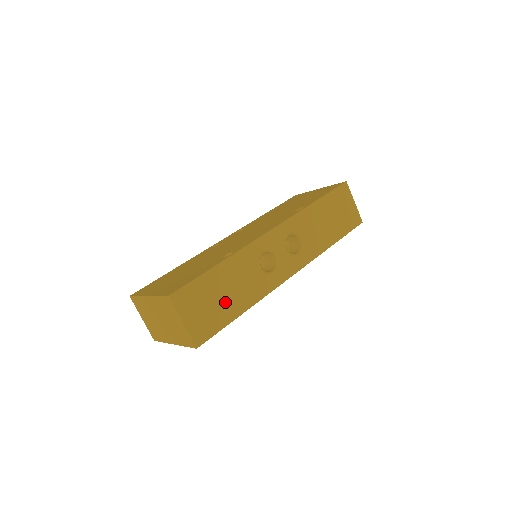
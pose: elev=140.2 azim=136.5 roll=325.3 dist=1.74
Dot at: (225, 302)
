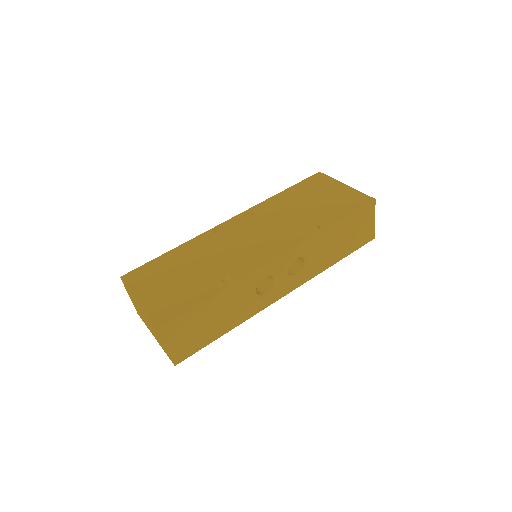
Dot at: (212, 326)
